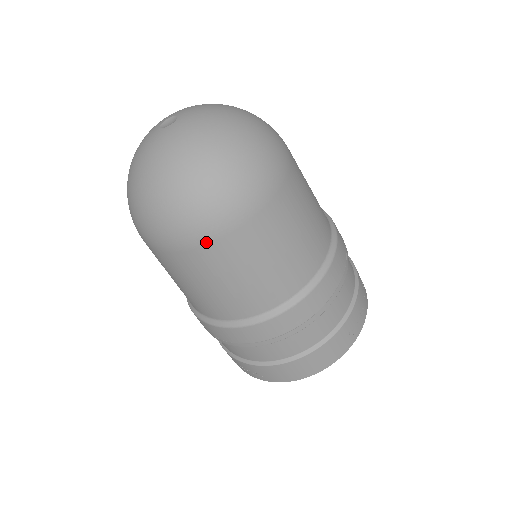
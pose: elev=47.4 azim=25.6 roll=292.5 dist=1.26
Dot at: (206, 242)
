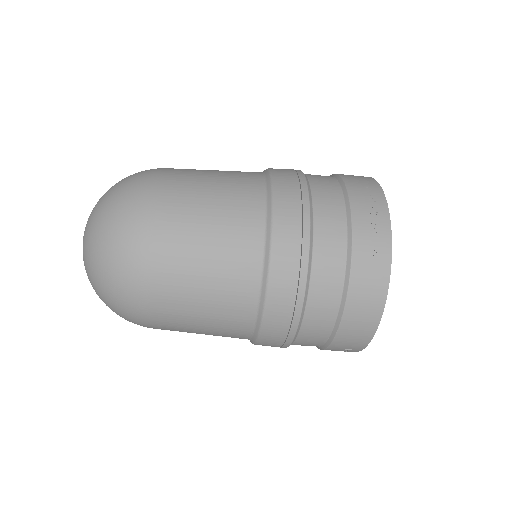
Dot at: (147, 305)
